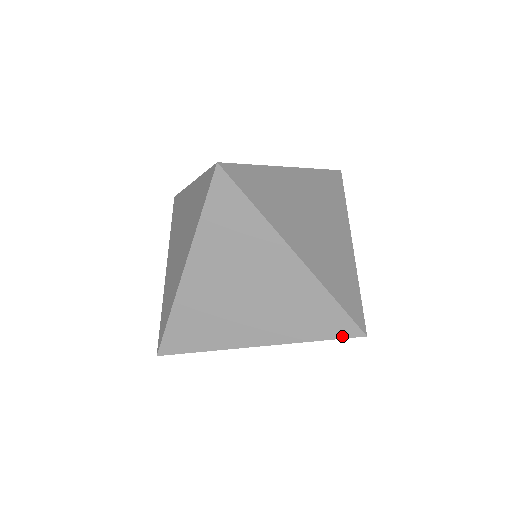
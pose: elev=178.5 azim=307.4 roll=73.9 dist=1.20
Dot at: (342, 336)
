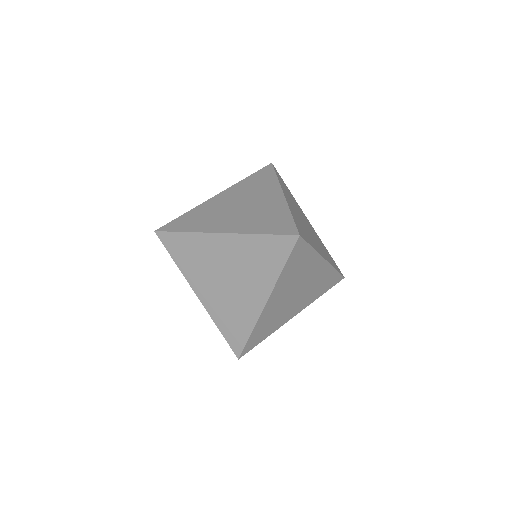
Dot at: (340, 273)
